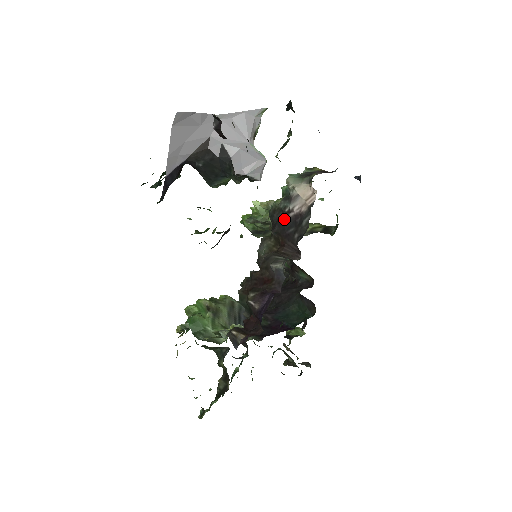
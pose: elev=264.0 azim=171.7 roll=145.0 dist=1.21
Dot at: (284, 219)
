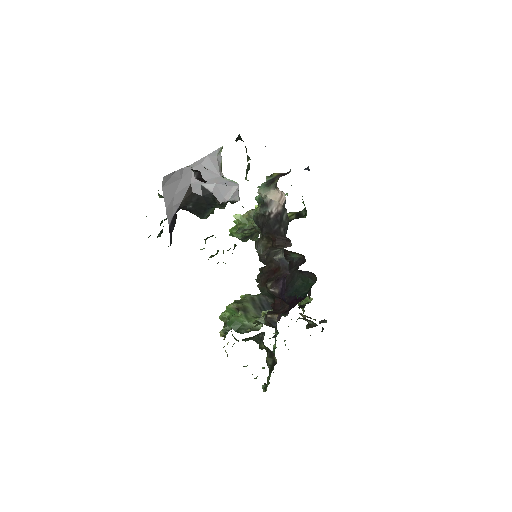
Dot at: (268, 221)
